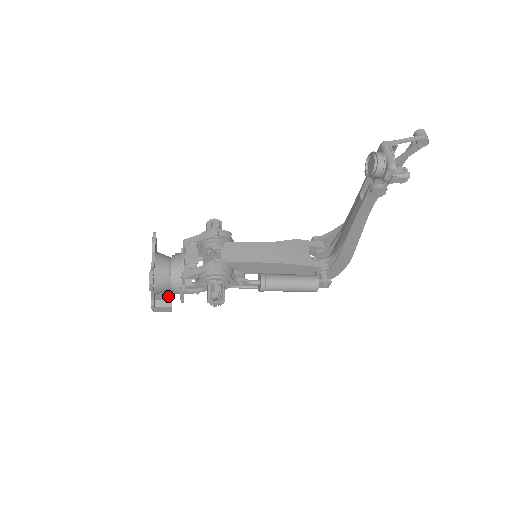
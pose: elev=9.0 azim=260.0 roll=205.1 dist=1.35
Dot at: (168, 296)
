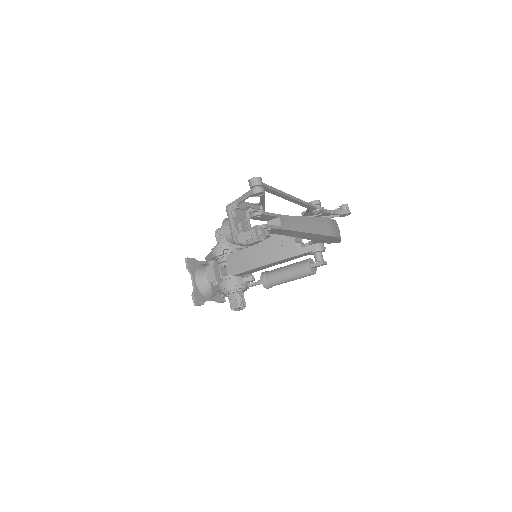
Dot at: occluded
